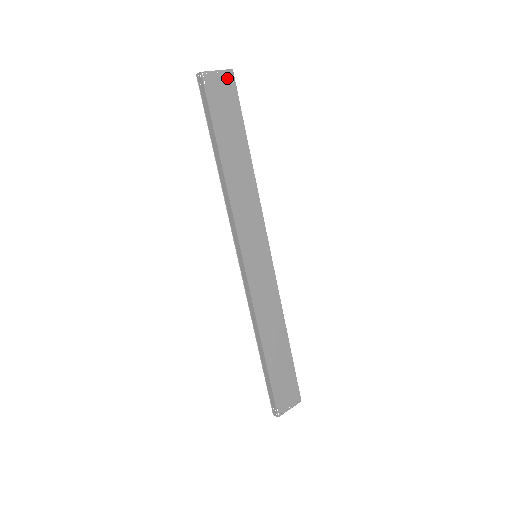
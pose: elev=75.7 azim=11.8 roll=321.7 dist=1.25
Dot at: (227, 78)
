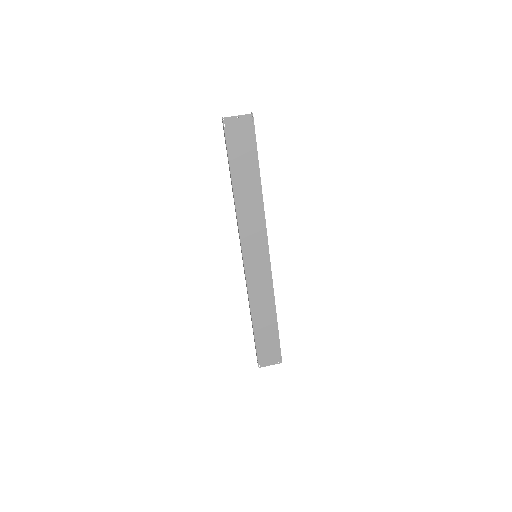
Dot at: (246, 121)
